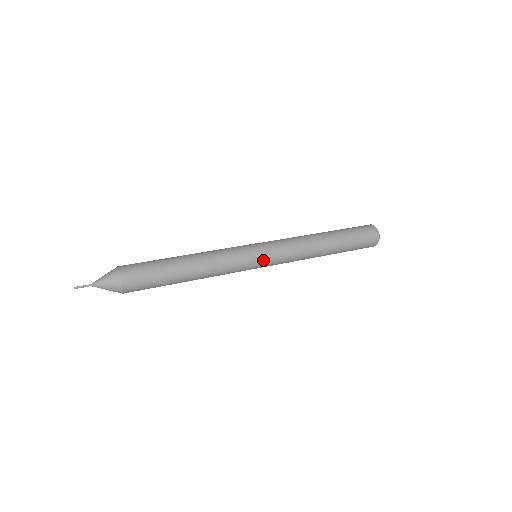
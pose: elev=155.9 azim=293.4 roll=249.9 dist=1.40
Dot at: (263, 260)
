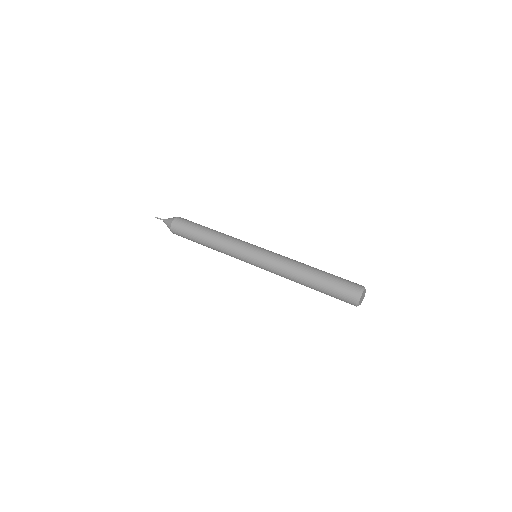
Dot at: (253, 263)
